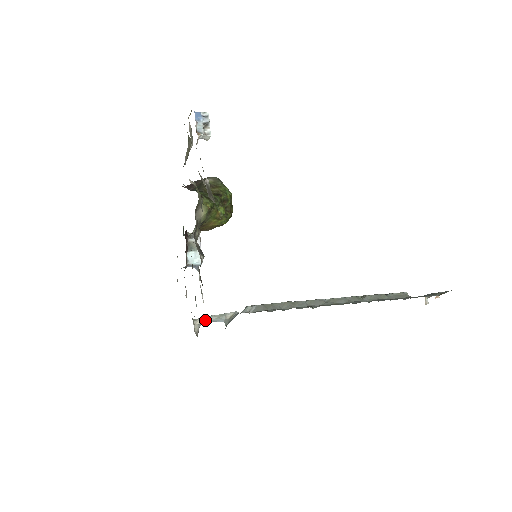
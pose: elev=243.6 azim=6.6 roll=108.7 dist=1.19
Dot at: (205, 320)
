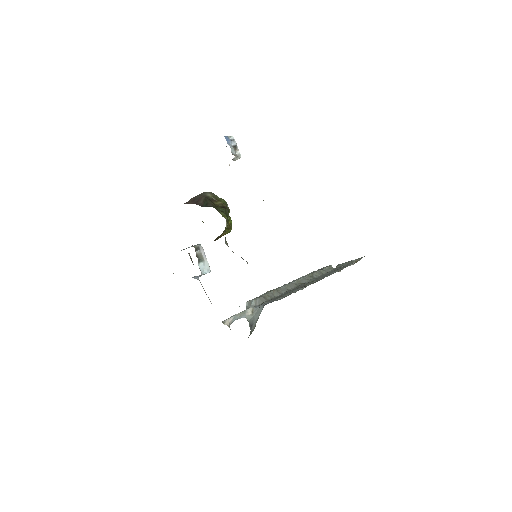
Dot at: (232, 320)
